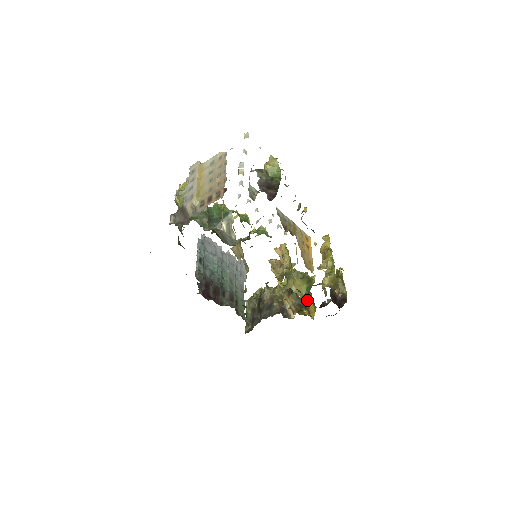
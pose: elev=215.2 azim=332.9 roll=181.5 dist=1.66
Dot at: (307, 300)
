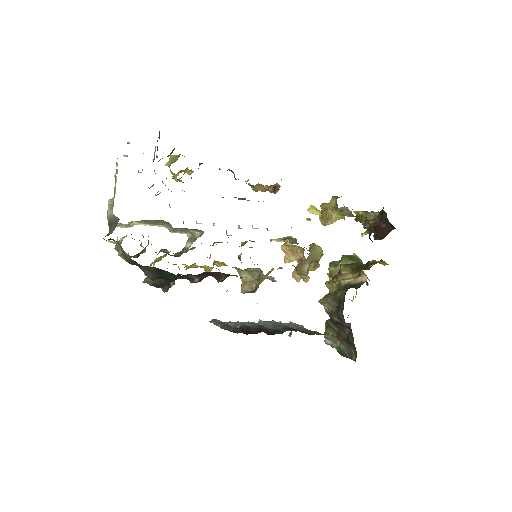
Dot at: occluded
